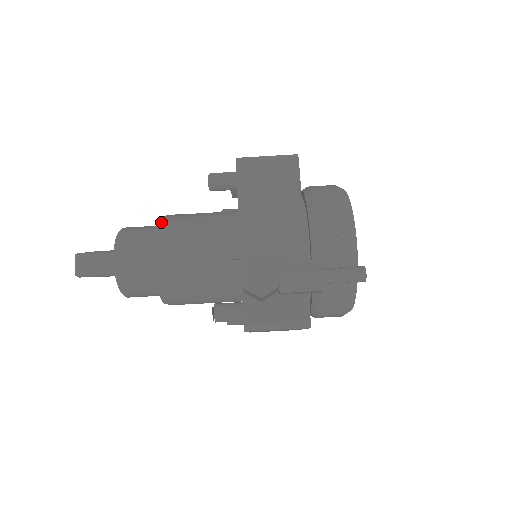
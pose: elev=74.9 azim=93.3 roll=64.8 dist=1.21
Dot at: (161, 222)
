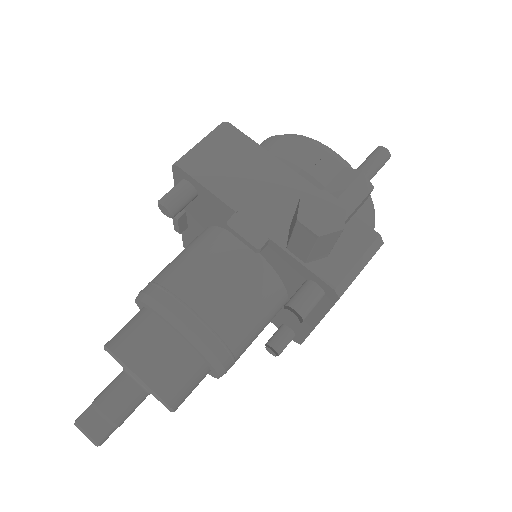
Dot at: (146, 296)
